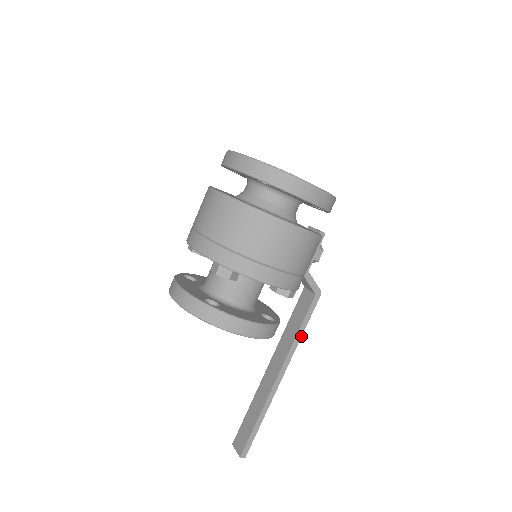
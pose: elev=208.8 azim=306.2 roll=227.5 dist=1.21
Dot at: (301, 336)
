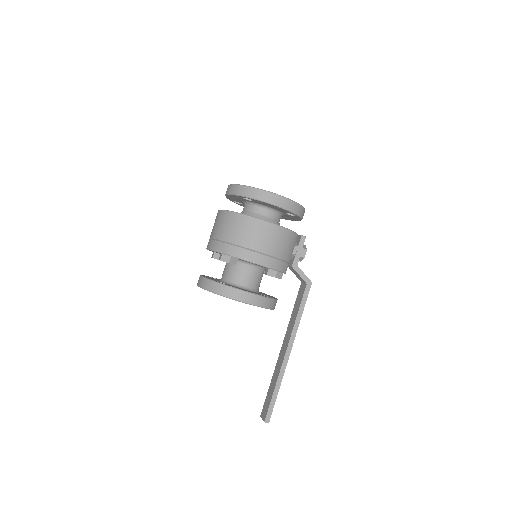
Dot at: occluded
